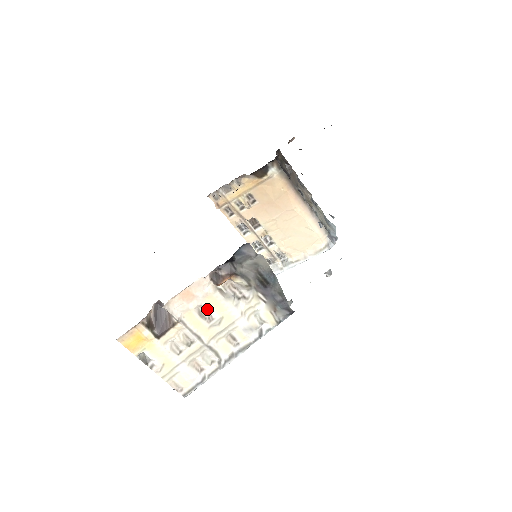
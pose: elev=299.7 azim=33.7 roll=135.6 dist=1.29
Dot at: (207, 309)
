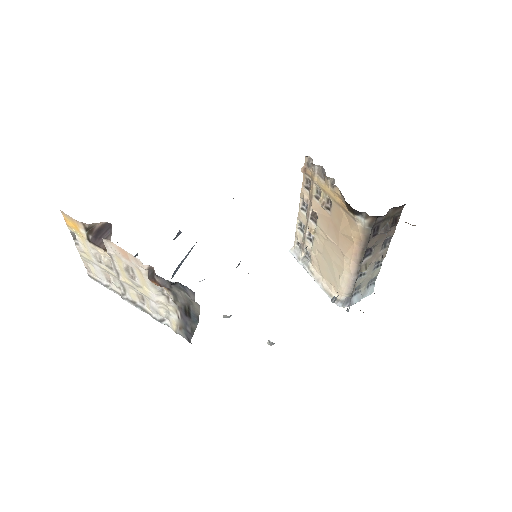
Dot at: (135, 272)
